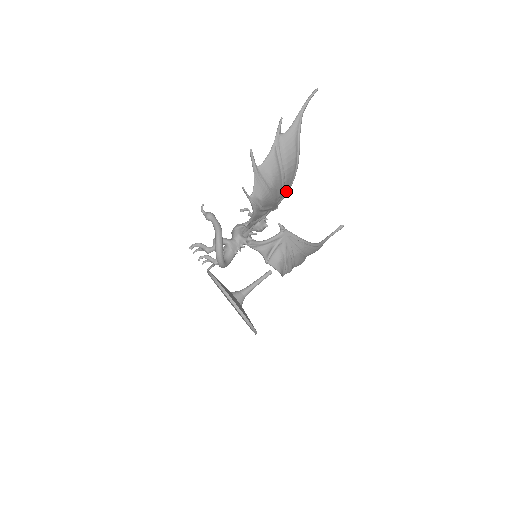
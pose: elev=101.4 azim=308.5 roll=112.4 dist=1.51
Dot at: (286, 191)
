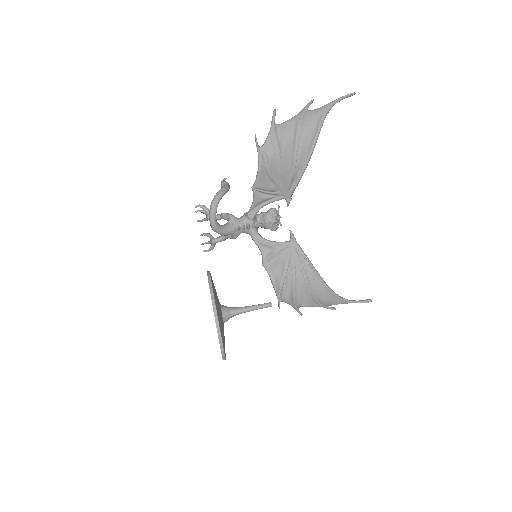
Dot at: (300, 172)
